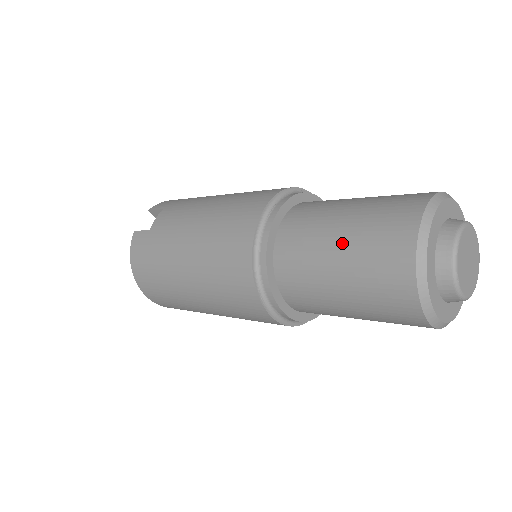
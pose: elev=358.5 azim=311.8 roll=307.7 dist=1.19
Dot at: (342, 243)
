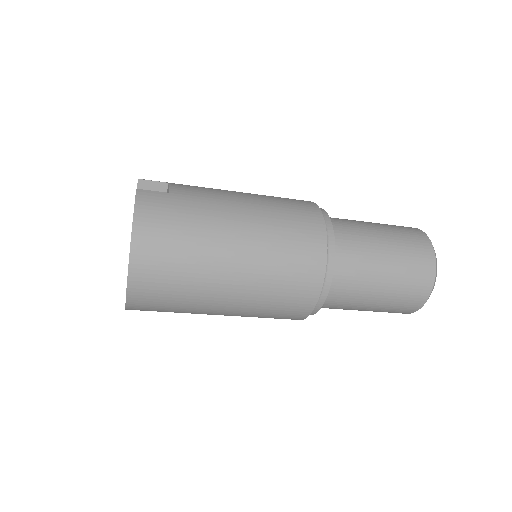
Dot at: (386, 237)
